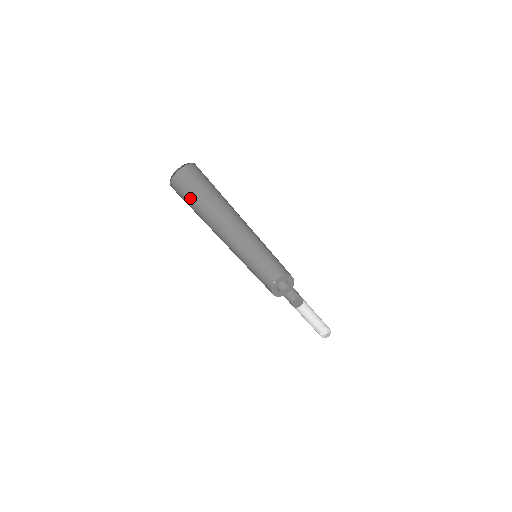
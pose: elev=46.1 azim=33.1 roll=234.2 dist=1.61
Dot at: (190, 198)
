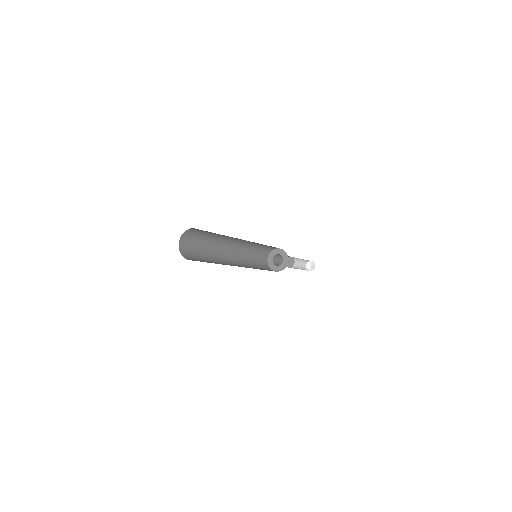
Dot at: (198, 240)
